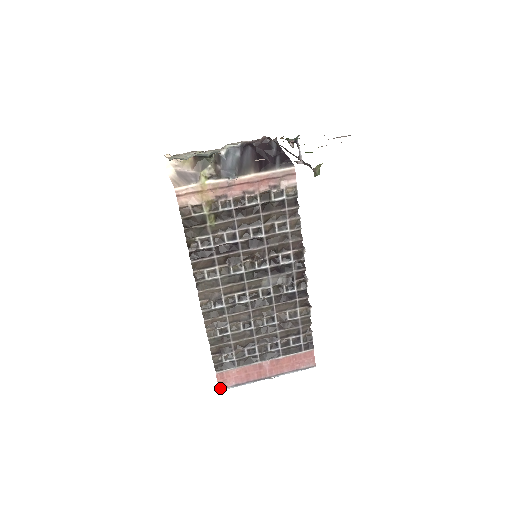
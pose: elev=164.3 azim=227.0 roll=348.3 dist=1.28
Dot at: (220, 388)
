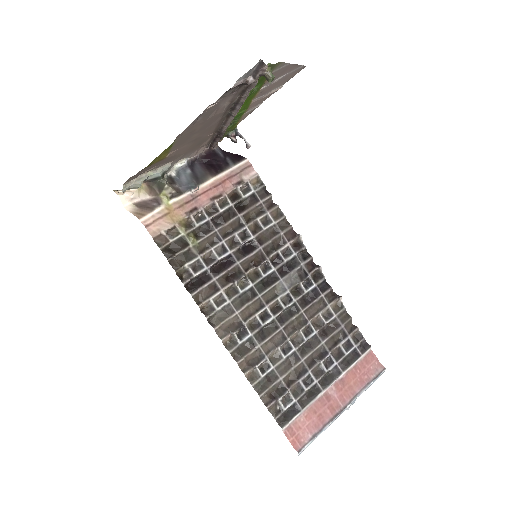
Dot at: (297, 450)
